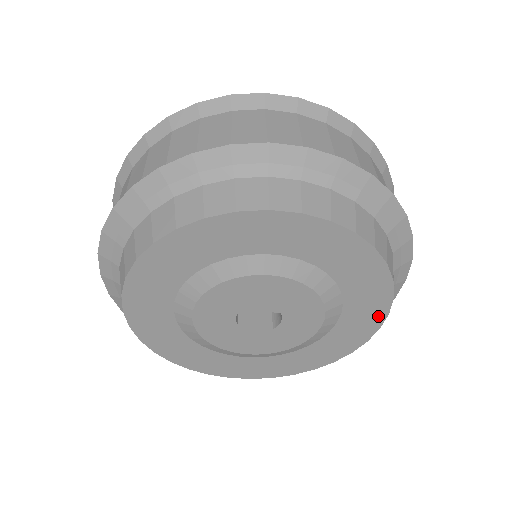
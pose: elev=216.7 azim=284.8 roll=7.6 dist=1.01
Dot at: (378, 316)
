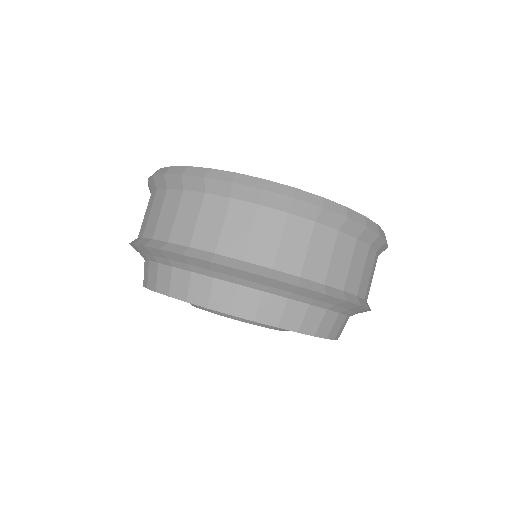
Dot at: occluded
